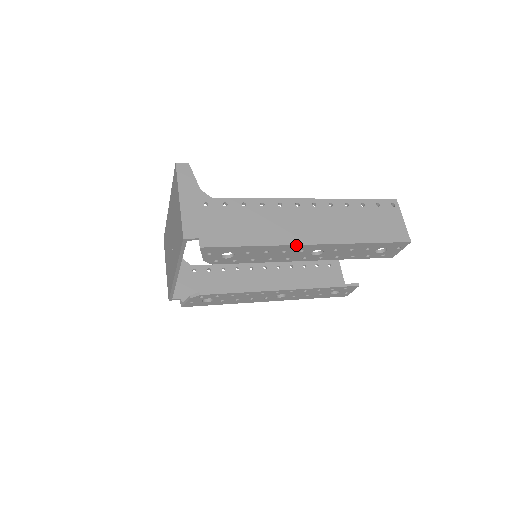
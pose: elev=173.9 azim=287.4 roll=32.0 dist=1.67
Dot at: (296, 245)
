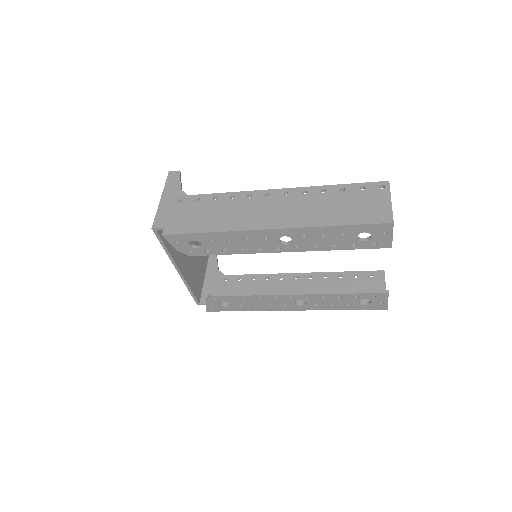
Dot at: (253, 230)
